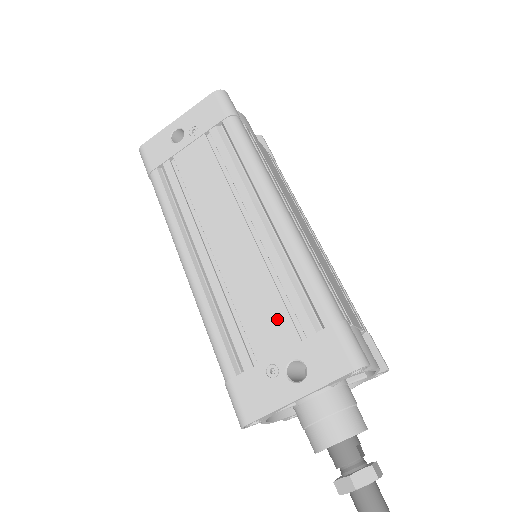
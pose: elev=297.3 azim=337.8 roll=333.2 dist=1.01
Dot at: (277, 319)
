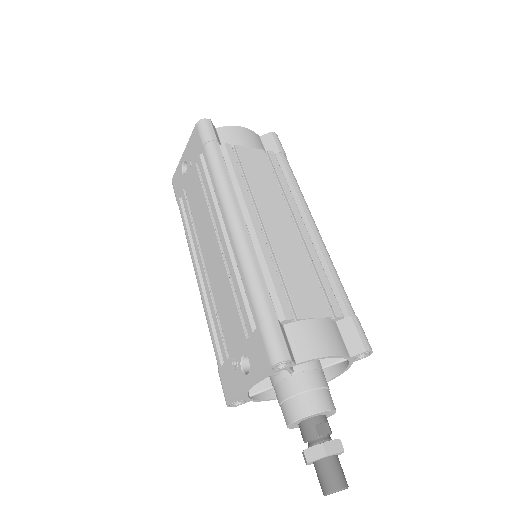
Dot at: (235, 321)
